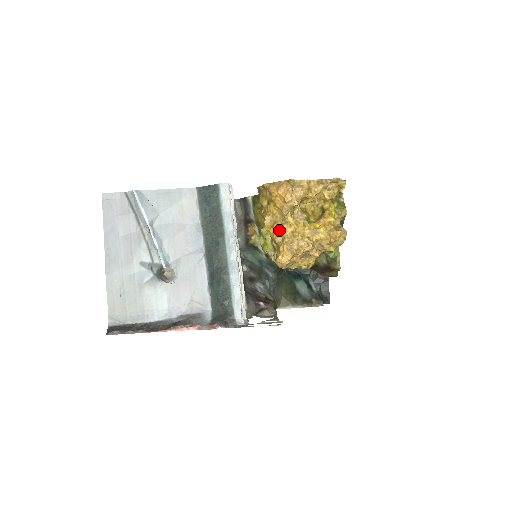
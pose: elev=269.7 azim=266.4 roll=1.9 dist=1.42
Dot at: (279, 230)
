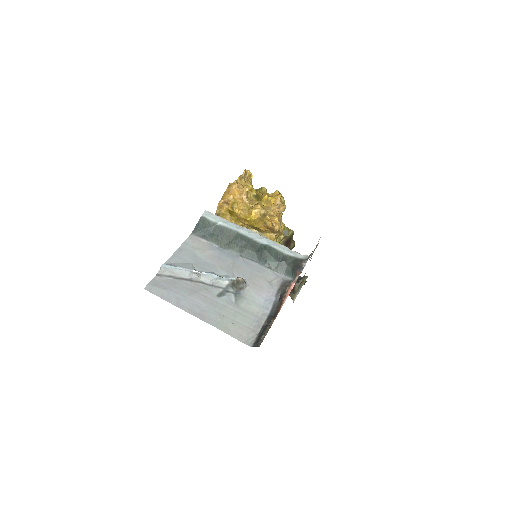
Dot at: (256, 209)
